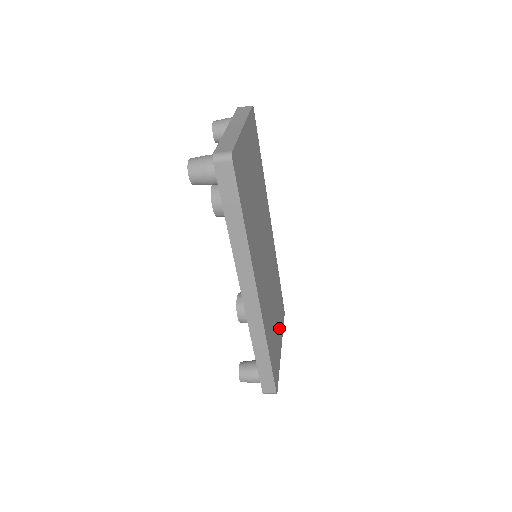
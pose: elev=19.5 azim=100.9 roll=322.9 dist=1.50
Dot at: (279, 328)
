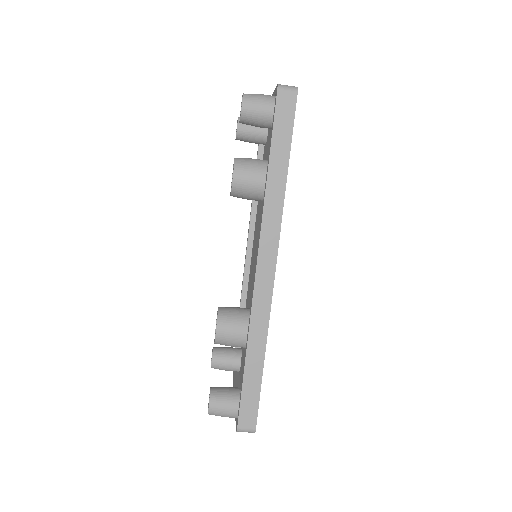
Dot at: occluded
